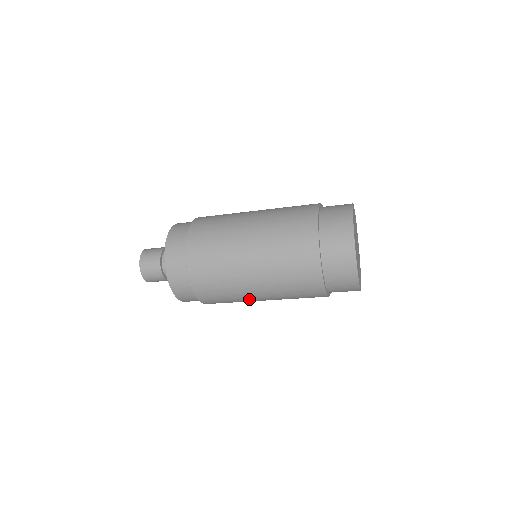
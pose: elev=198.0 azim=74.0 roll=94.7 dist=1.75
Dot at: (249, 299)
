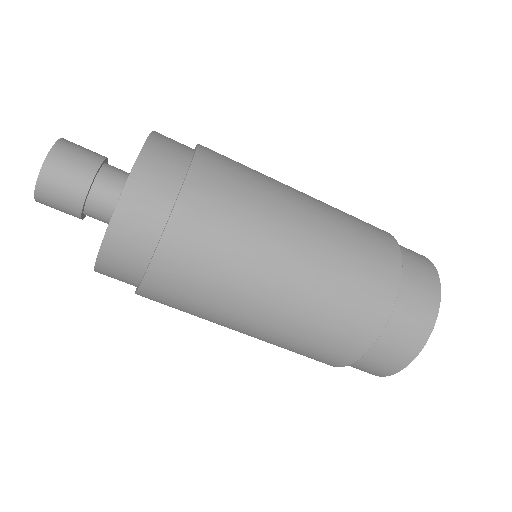
Dot at: occluded
